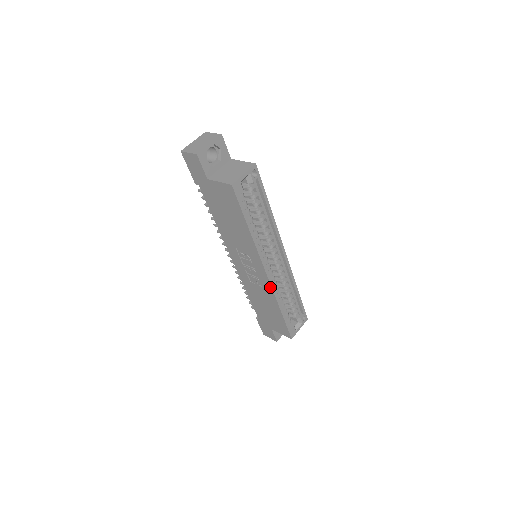
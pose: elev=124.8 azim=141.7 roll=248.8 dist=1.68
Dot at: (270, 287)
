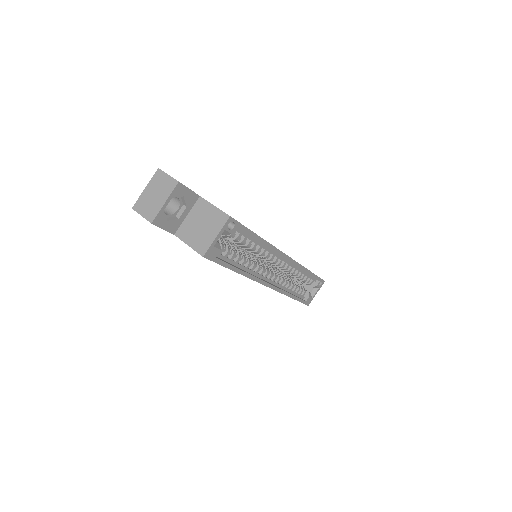
Dot at: (275, 290)
